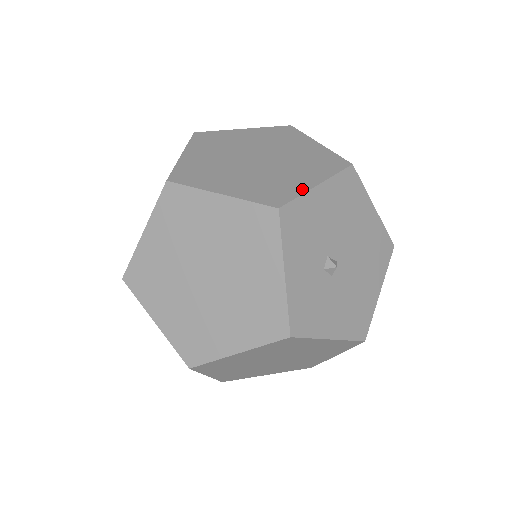
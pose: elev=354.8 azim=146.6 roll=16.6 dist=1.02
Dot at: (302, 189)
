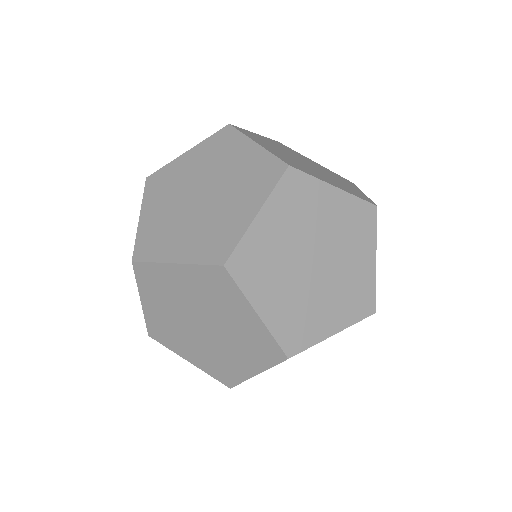
Dot at: (364, 195)
